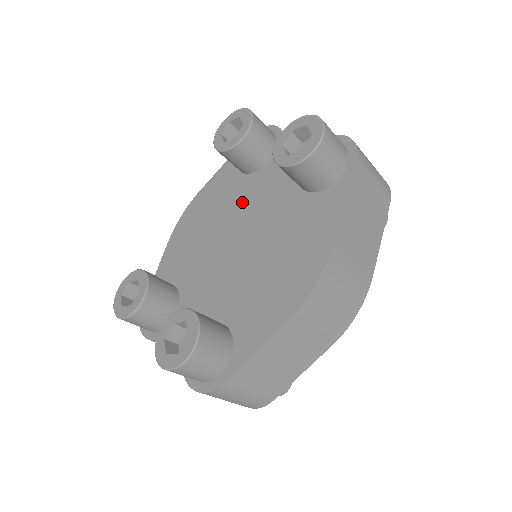
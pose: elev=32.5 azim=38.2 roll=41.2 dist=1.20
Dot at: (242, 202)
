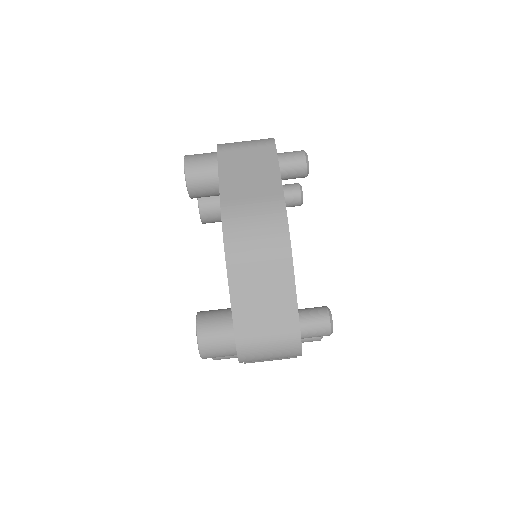
Dot at: occluded
